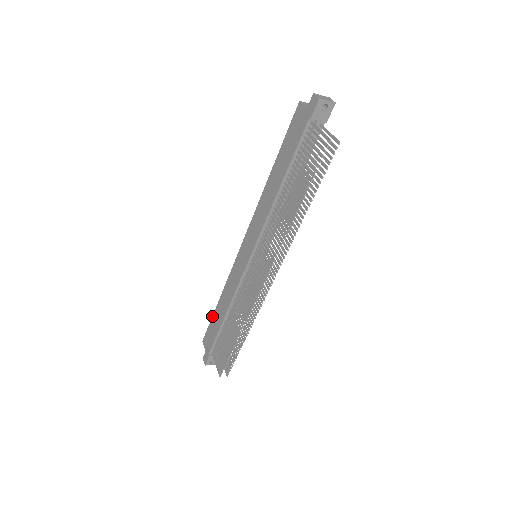
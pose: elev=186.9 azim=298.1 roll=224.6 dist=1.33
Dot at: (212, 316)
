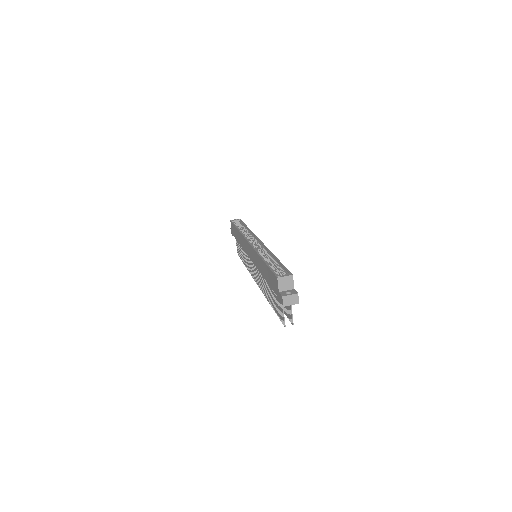
Dot at: (234, 225)
